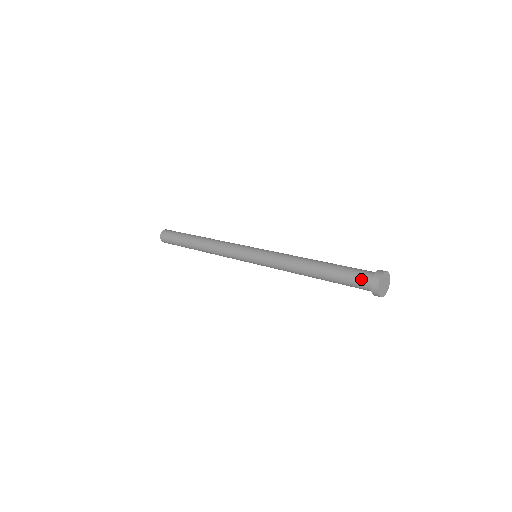
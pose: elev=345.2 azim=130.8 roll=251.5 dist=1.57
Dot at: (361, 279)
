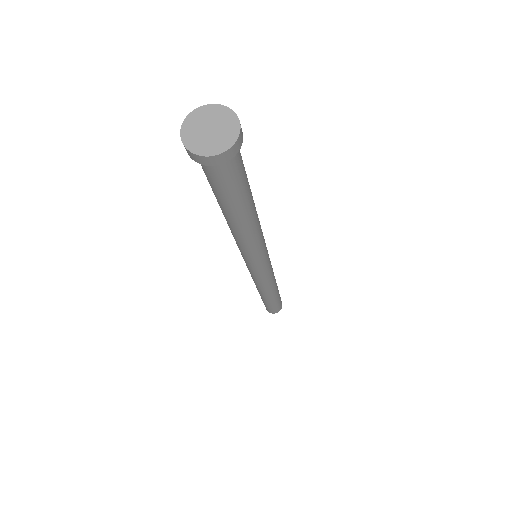
Dot at: occluded
